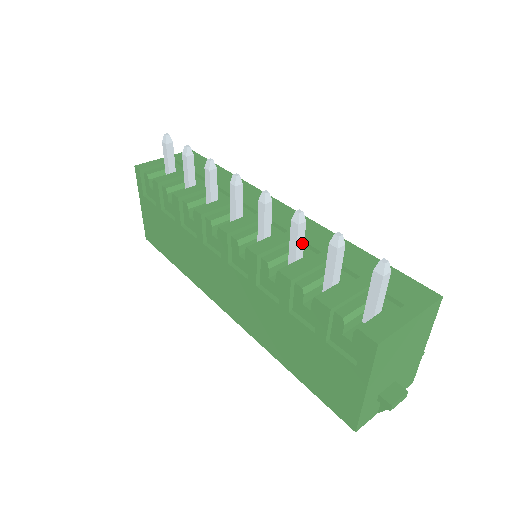
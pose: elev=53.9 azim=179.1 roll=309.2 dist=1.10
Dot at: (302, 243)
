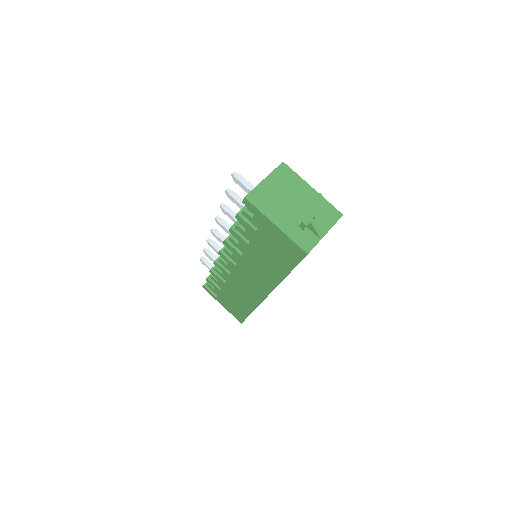
Dot at: occluded
